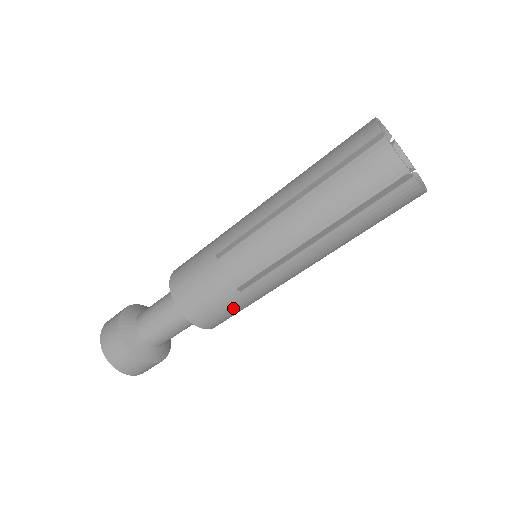
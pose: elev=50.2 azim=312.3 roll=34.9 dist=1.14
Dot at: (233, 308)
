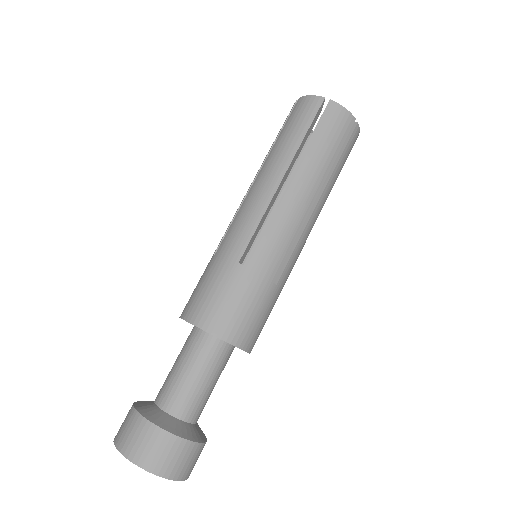
Dot at: (270, 310)
